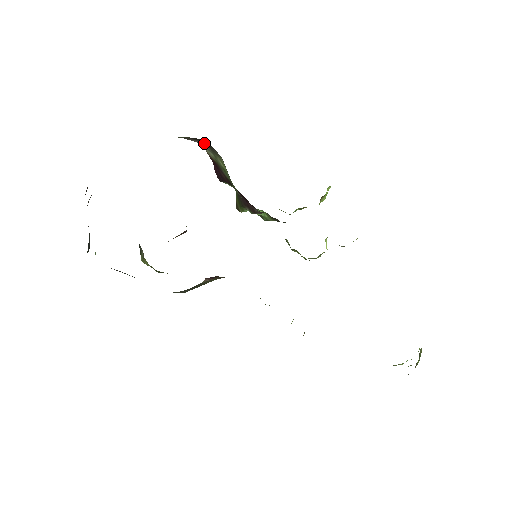
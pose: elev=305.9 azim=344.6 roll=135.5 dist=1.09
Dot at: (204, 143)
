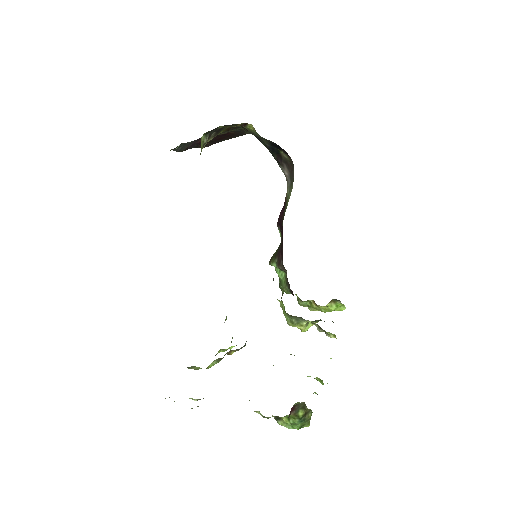
Dot at: (291, 174)
